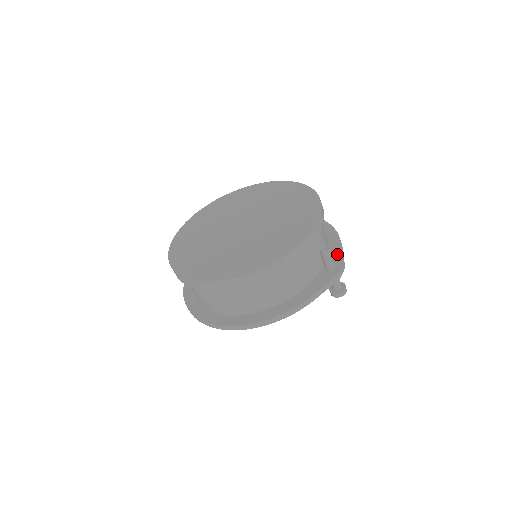
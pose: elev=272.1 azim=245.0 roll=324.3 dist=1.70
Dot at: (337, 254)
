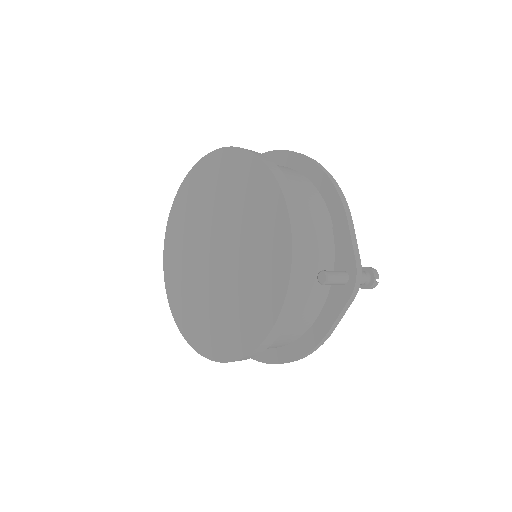
Dot at: (346, 248)
